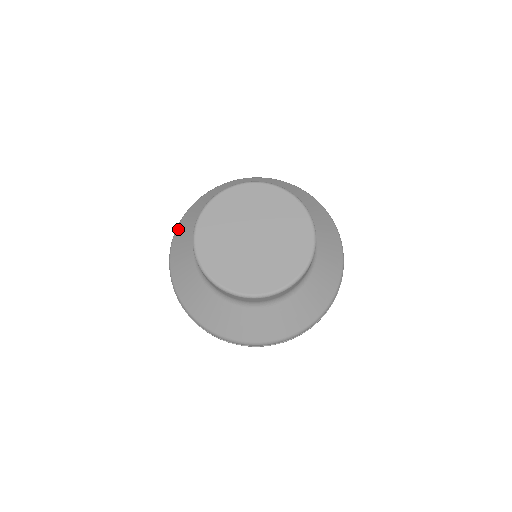
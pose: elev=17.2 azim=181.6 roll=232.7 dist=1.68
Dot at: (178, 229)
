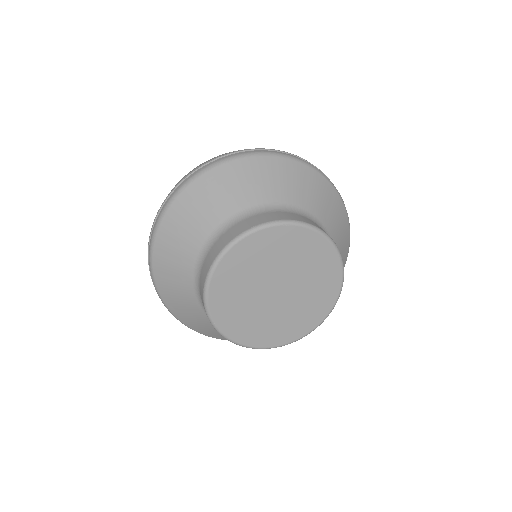
Dot at: (170, 308)
